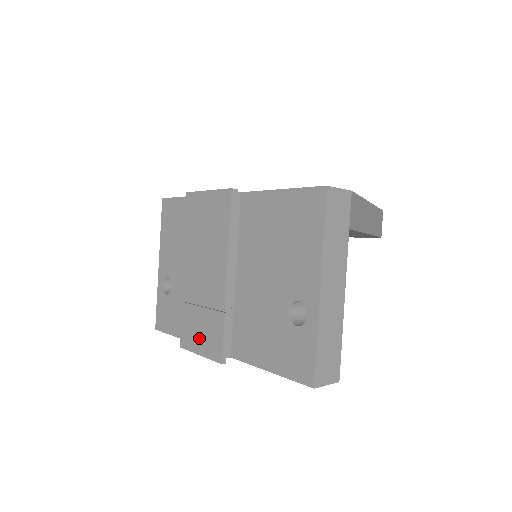
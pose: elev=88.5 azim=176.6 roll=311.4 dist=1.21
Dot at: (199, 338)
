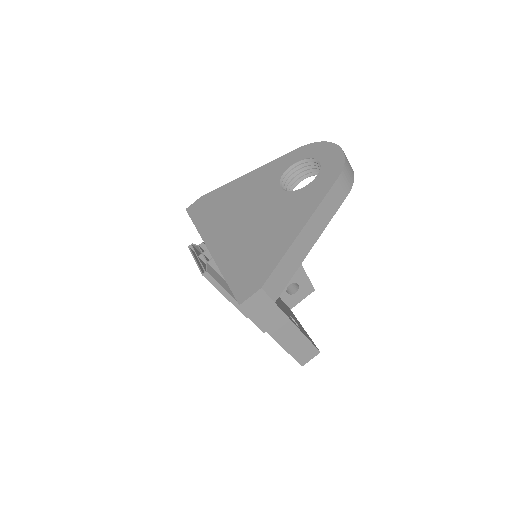
Dot at: occluded
